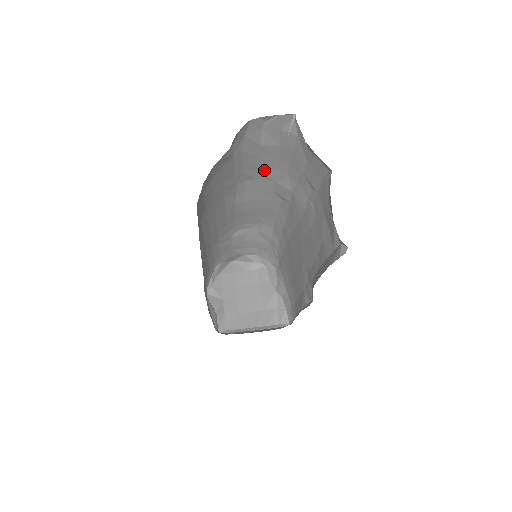
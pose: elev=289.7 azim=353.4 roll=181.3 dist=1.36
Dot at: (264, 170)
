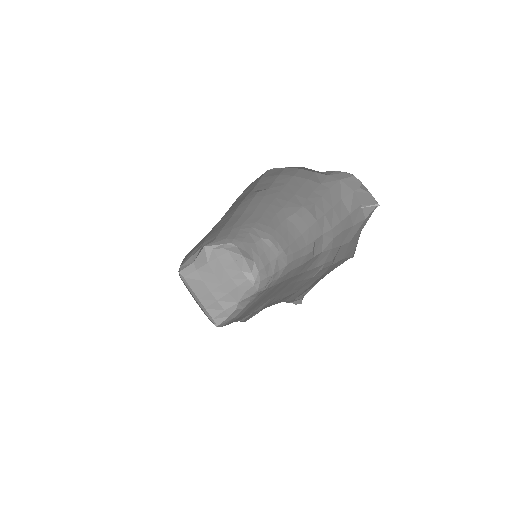
Dot at: (326, 219)
